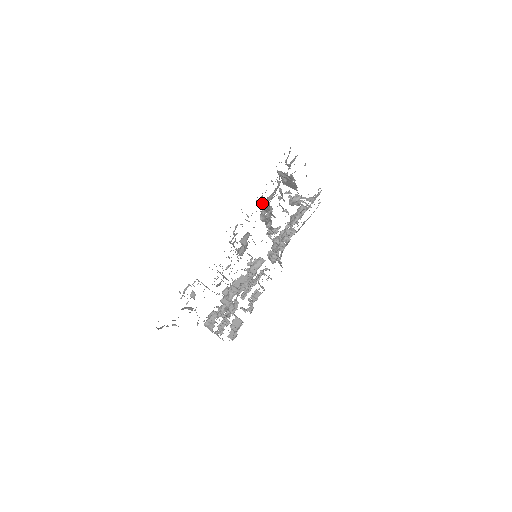
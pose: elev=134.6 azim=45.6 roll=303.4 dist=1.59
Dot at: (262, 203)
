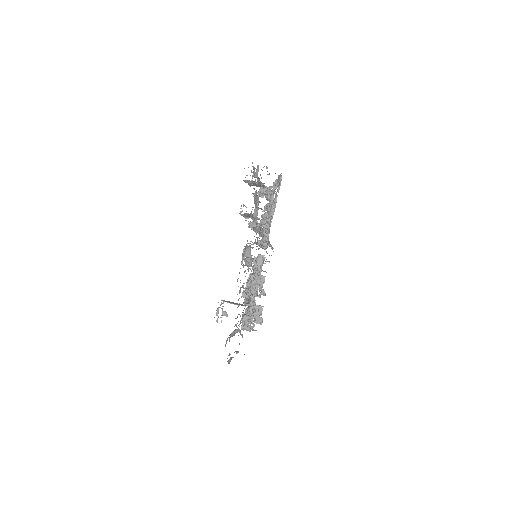
Dot at: (245, 214)
